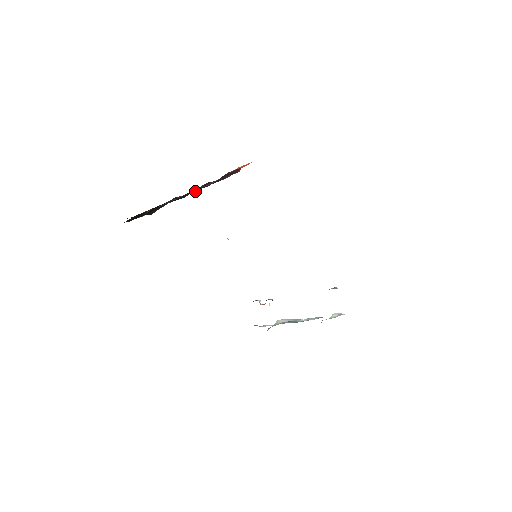
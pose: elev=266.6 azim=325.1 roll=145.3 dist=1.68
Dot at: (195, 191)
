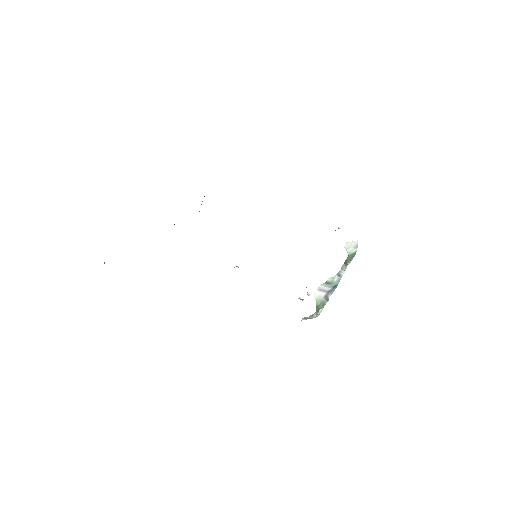
Dot at: occluded
